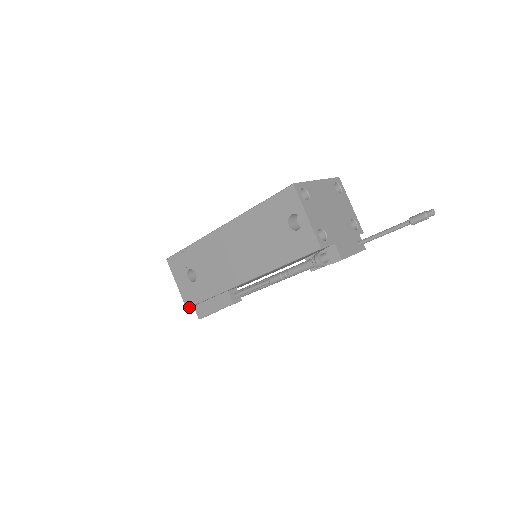
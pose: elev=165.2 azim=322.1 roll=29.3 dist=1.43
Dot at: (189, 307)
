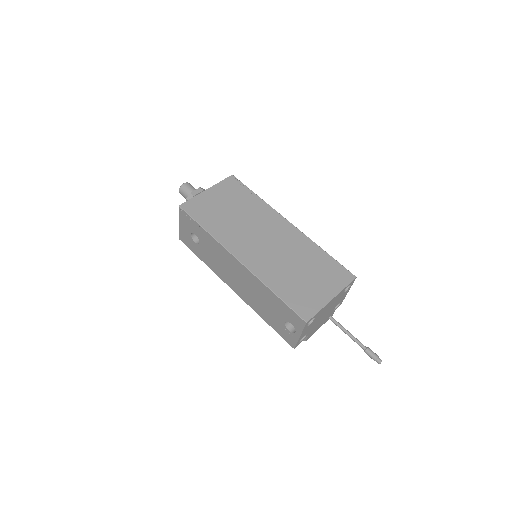
Dot at: occluded
